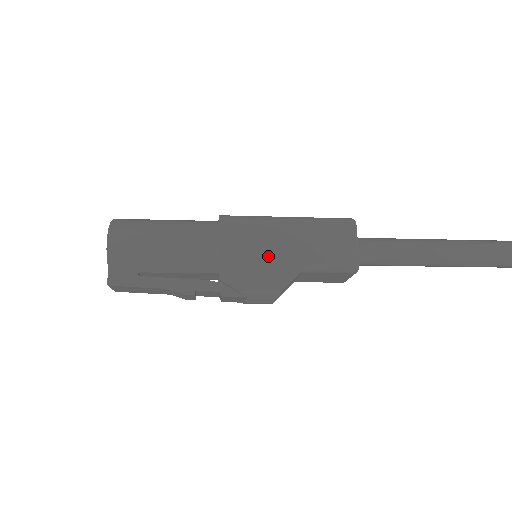
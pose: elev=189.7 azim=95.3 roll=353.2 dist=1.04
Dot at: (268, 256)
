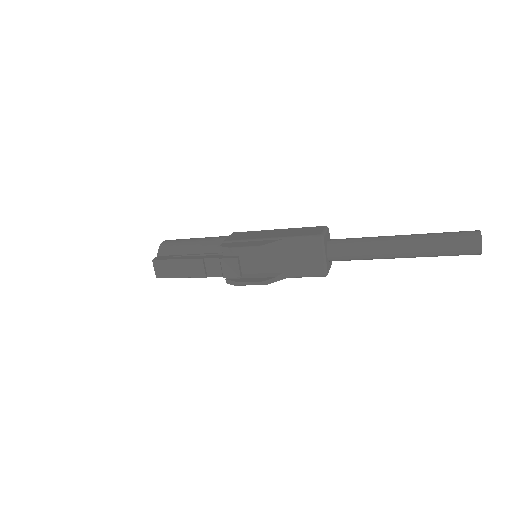
Dot at: (257, 237)
